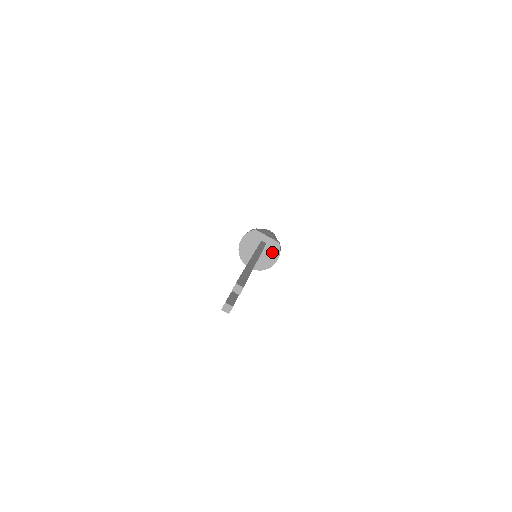
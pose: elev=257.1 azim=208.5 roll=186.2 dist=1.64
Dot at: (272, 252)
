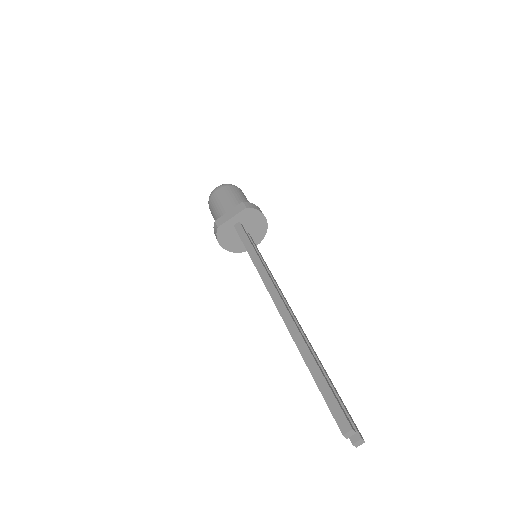
Dot at: (252, 219)
